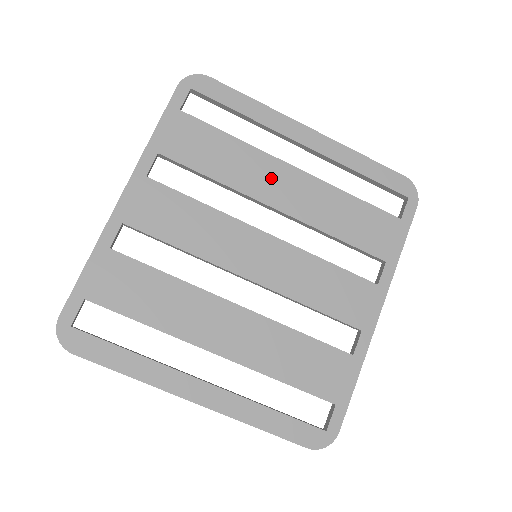
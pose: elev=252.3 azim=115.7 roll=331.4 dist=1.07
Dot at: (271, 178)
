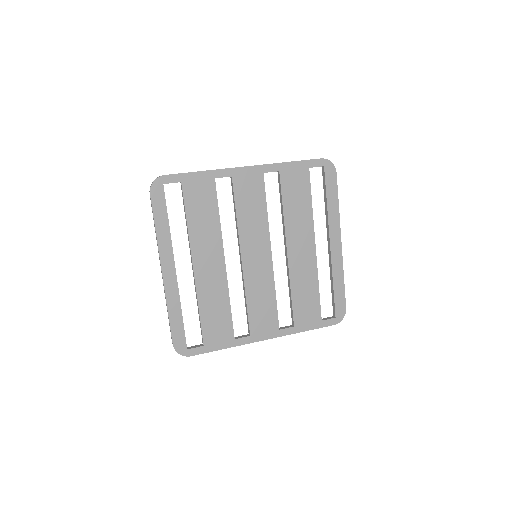
Dot at: (302, 238)
